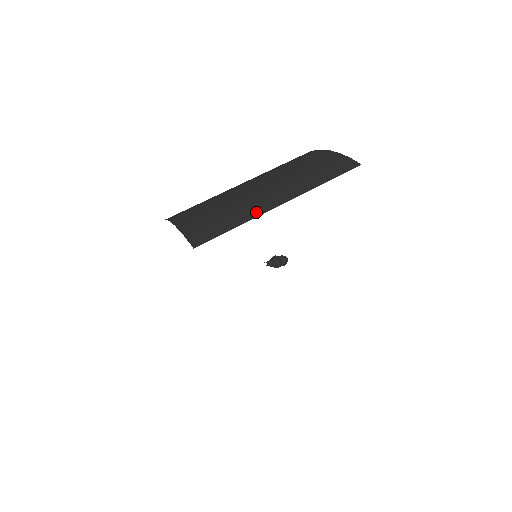
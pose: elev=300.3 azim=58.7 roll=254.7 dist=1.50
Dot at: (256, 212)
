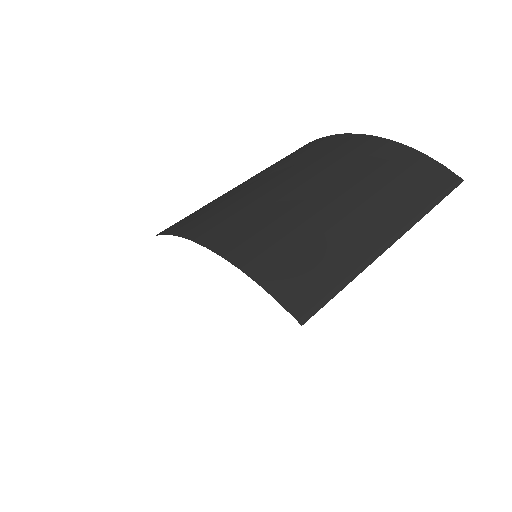
Dot at: (366, 255)
